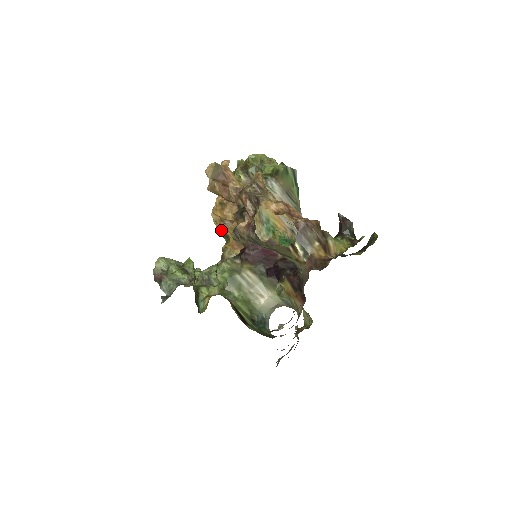
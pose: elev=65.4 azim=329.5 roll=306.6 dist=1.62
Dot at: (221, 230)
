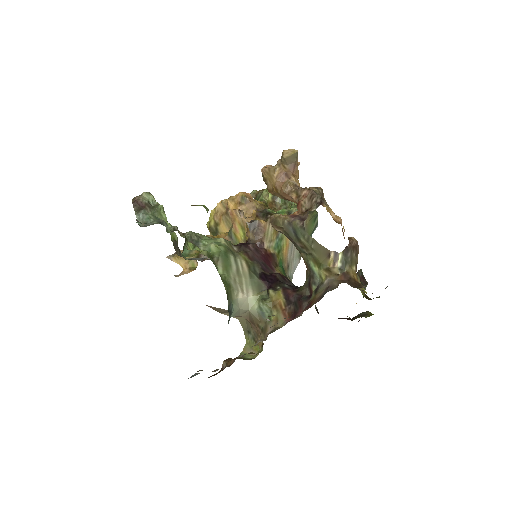
Dot at: (214, 223)
